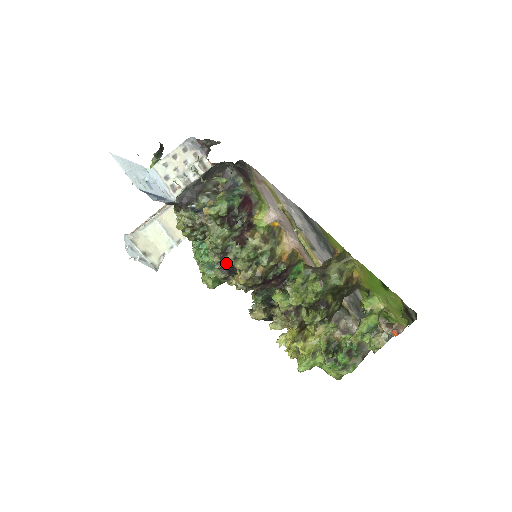
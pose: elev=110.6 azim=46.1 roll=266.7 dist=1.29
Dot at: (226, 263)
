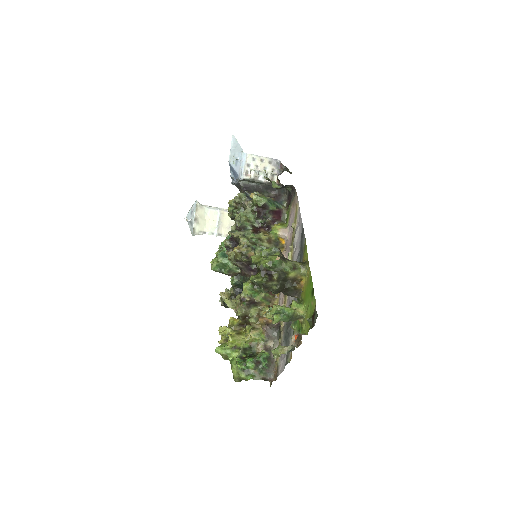
Dot at: (237, 234)
